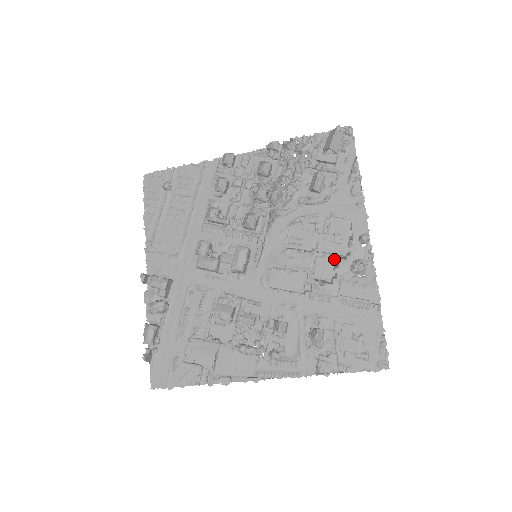
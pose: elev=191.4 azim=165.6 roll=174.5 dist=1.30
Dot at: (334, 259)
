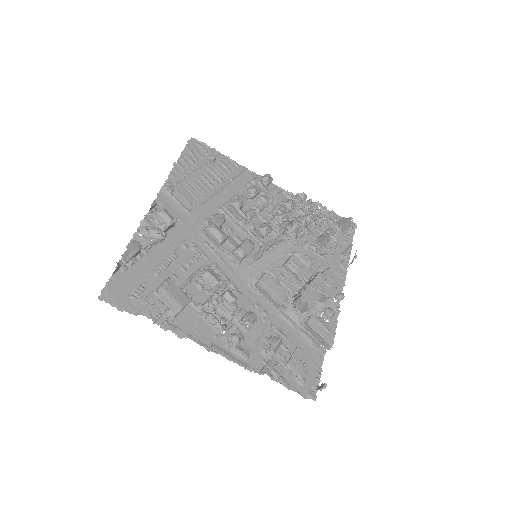
Dot at: (320, 294)
